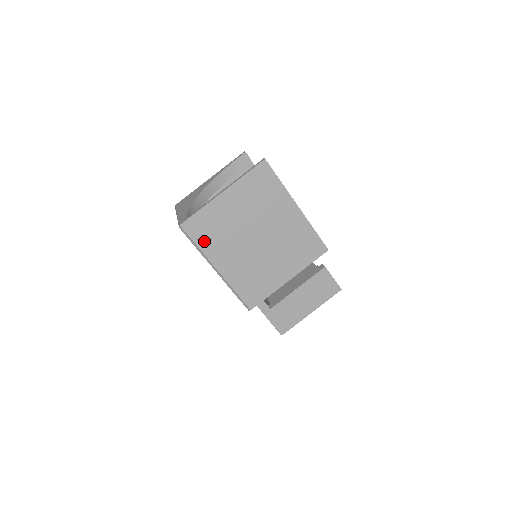
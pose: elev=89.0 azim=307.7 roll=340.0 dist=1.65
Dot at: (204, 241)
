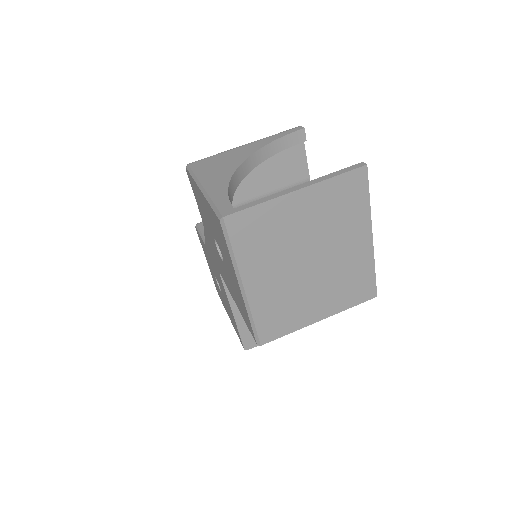
Dot at: (245, 247)
